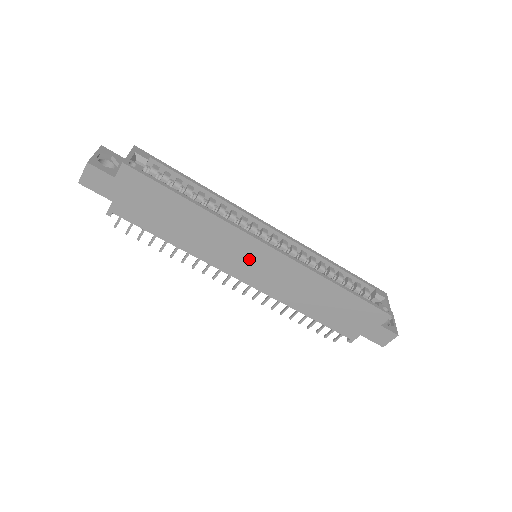
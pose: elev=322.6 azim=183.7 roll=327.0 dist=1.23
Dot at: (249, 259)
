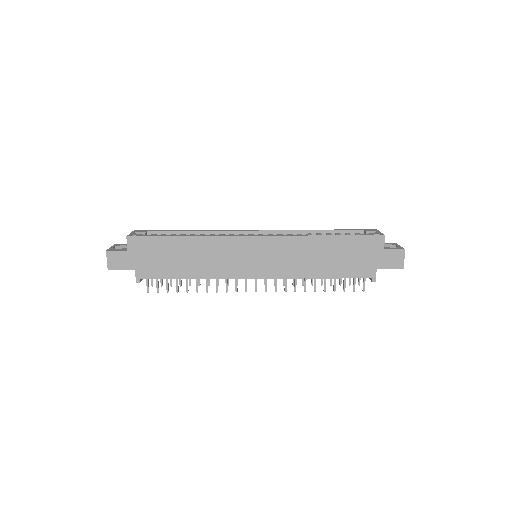
Dot at: (248, 256)
